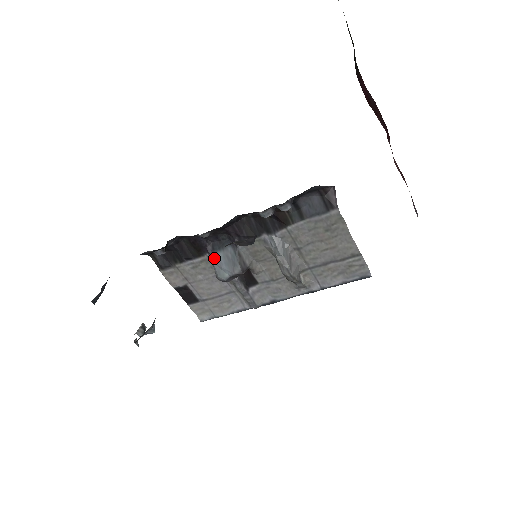
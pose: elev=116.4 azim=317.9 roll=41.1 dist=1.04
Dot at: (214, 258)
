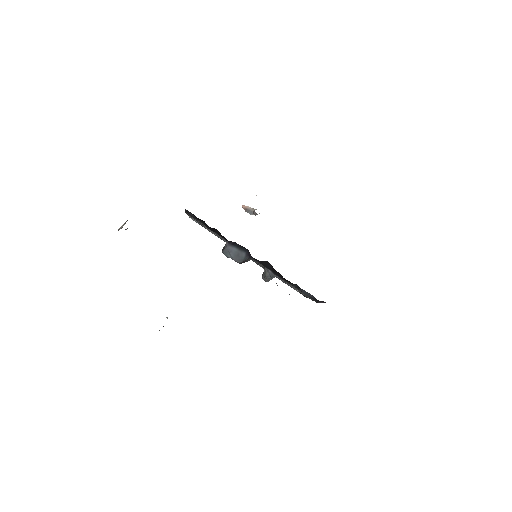
Dot at: (229, 246)
